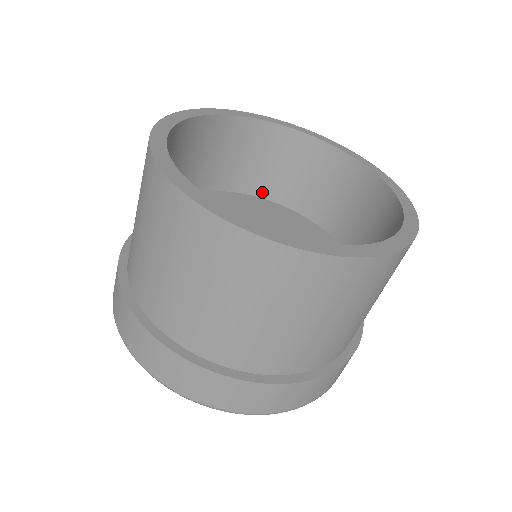
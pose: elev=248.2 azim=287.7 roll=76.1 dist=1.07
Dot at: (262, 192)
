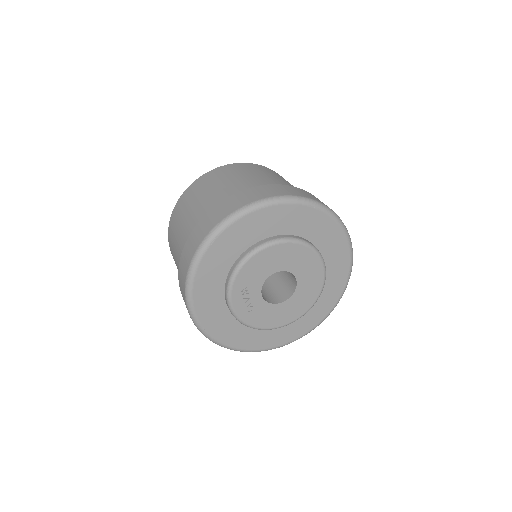
Dot at: occluded
